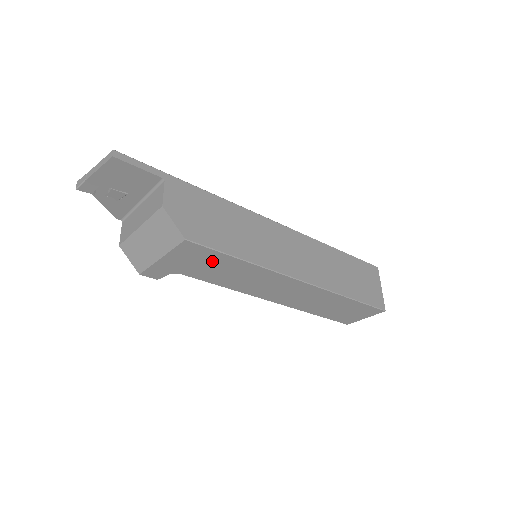
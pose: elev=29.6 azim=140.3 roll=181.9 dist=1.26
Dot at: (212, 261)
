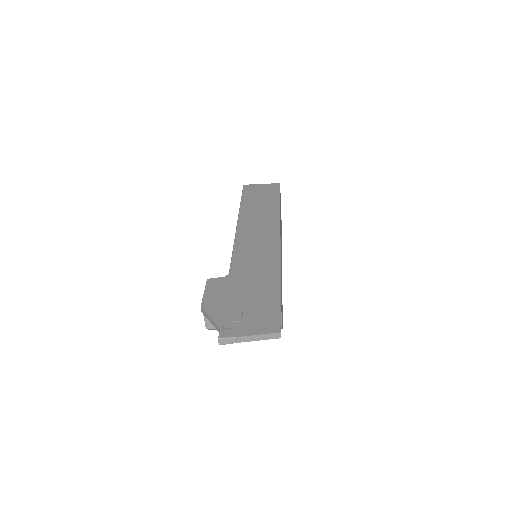
Dot at: occluded
